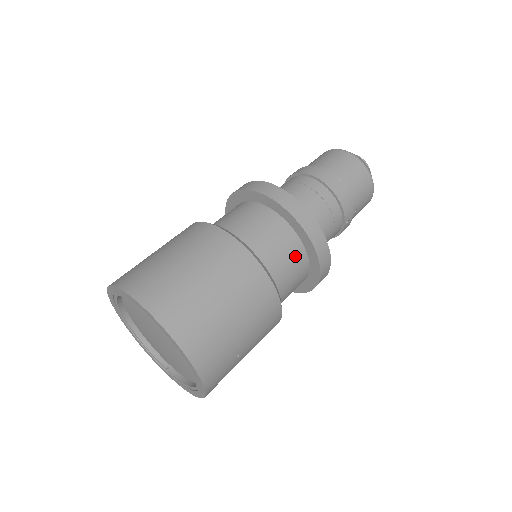
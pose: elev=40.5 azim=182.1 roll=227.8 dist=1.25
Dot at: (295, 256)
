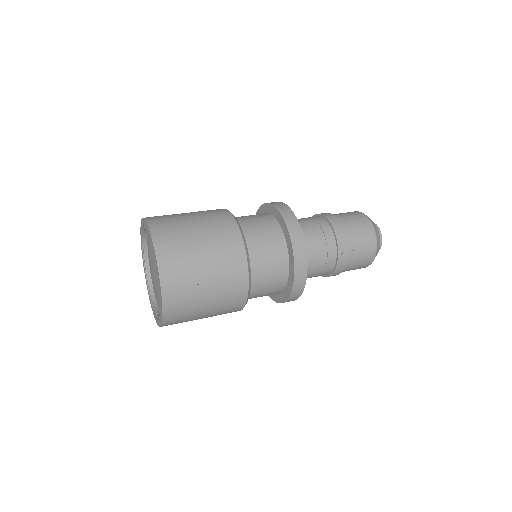
Dot at: (275, 243)
